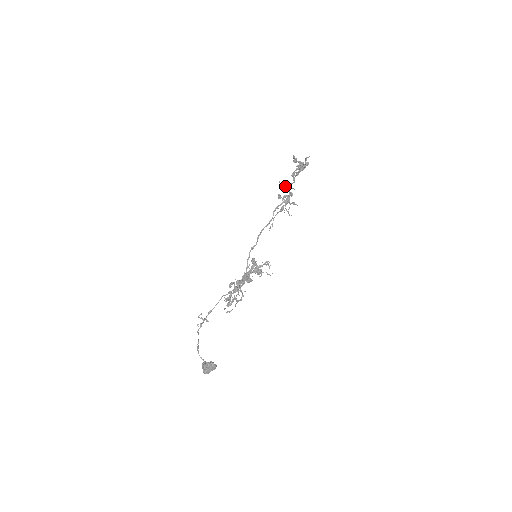
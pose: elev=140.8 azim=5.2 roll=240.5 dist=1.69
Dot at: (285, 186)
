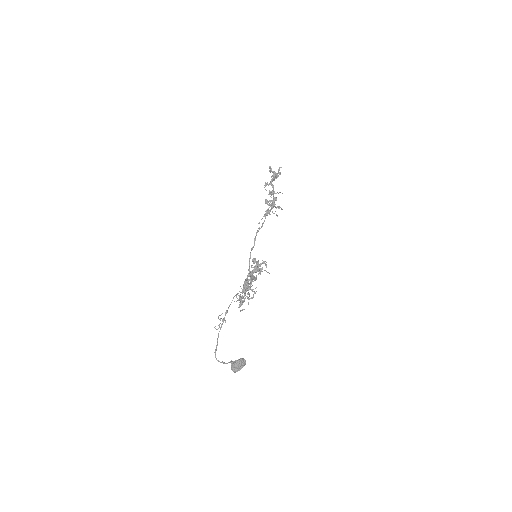
Dot at: (272, 191)
